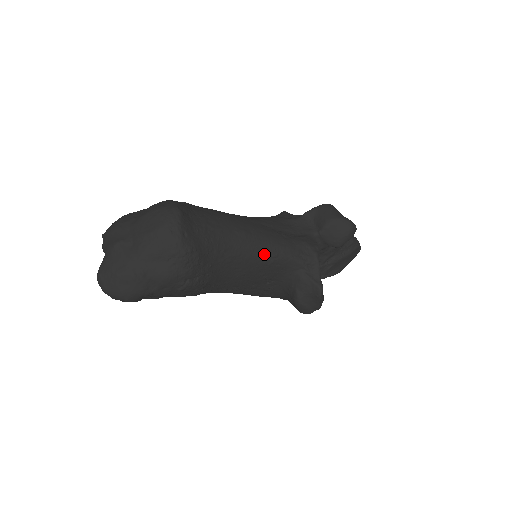
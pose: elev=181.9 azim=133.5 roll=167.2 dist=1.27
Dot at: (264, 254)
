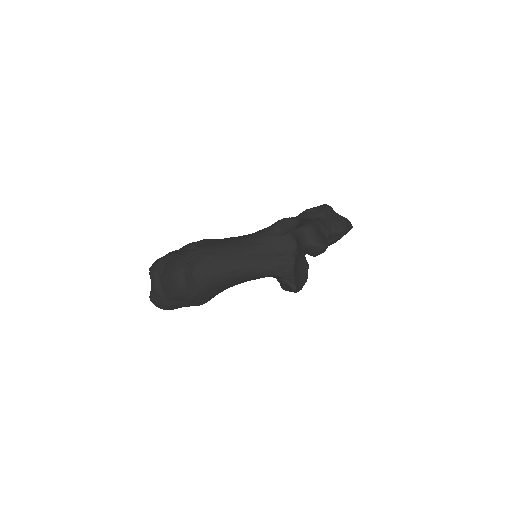
Dot at: (250, 277)
